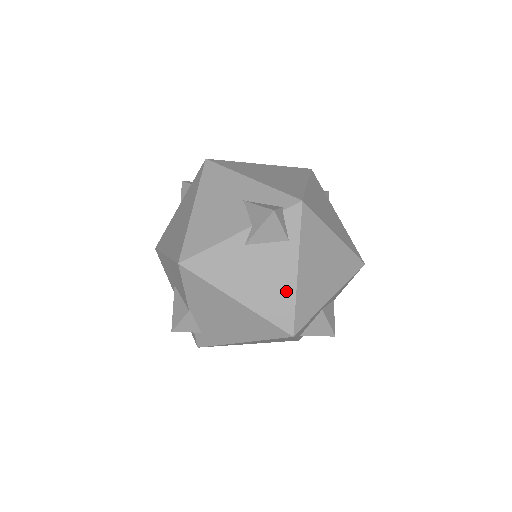
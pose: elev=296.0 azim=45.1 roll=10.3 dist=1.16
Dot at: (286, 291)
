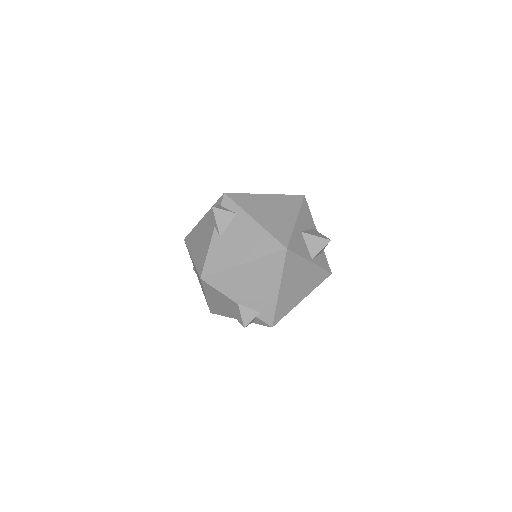
Dot at: (260, 234)
